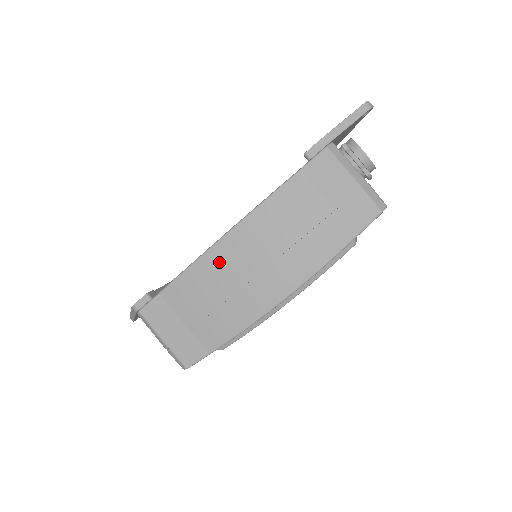
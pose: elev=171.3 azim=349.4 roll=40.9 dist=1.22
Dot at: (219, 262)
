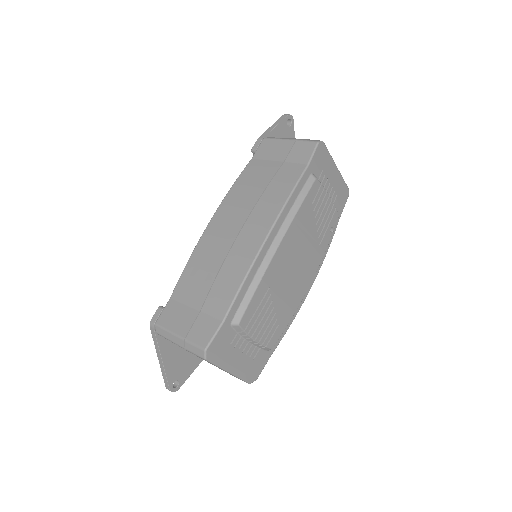
Dot at: (210, 240)
